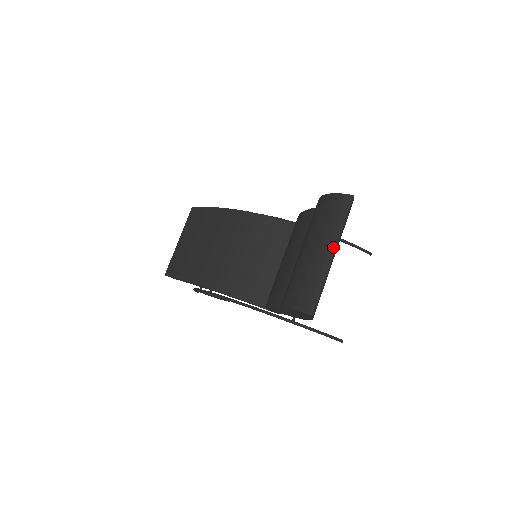
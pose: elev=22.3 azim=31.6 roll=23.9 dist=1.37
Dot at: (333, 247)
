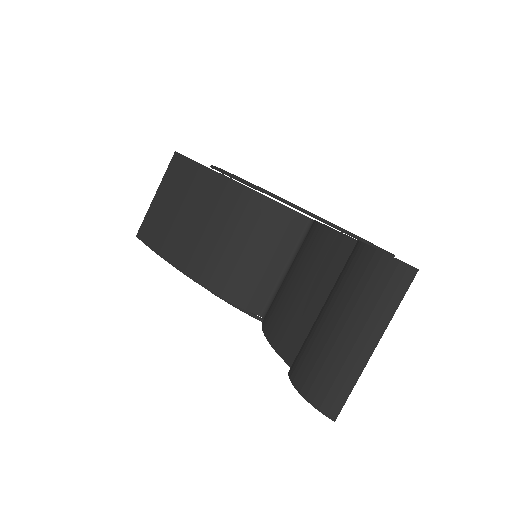
Dot at: (376, 338)
